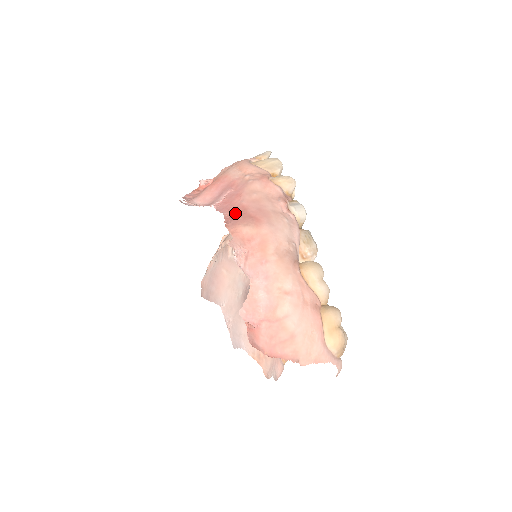
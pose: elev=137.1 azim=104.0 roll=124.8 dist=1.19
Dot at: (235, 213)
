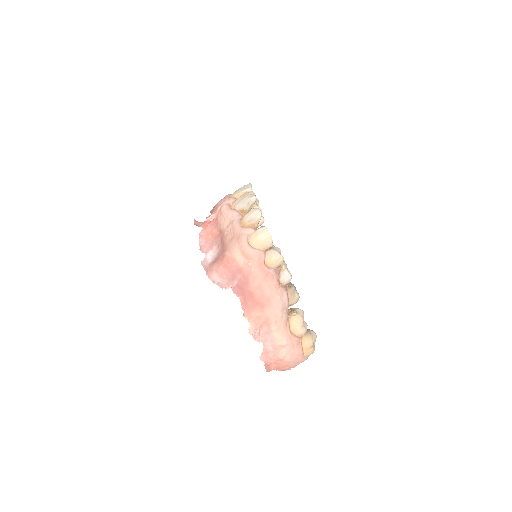
Dot at: (247, 299)
